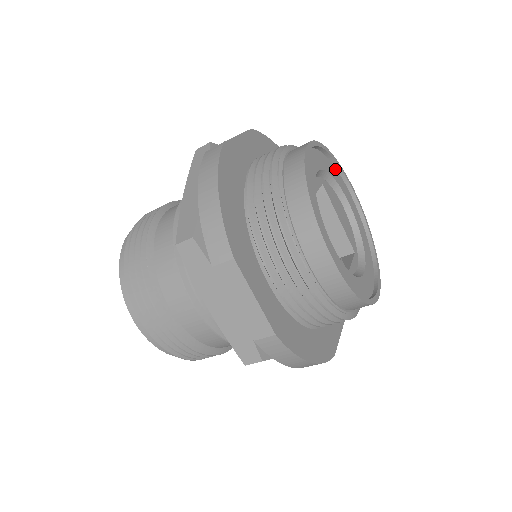
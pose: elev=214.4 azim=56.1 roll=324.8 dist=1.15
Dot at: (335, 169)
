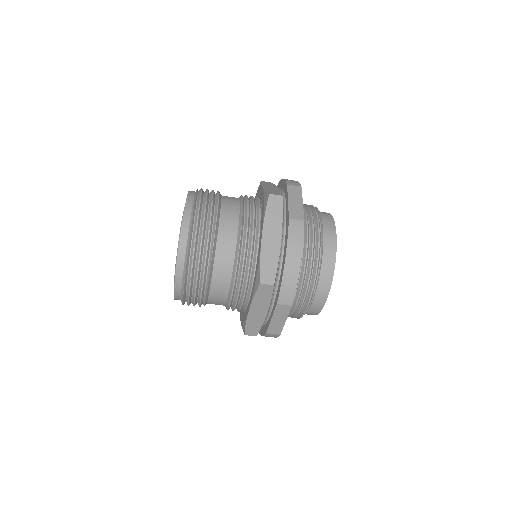
Dot at: occluded
